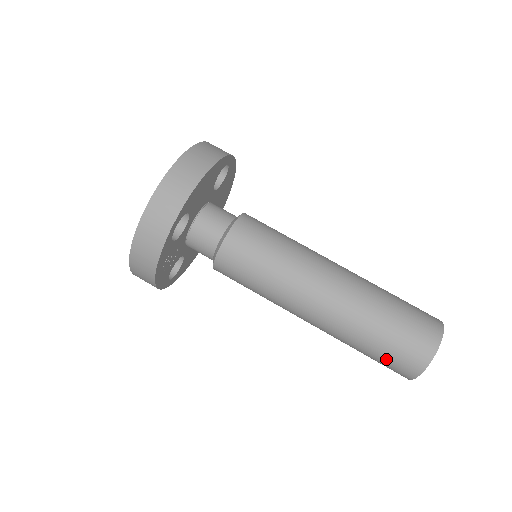
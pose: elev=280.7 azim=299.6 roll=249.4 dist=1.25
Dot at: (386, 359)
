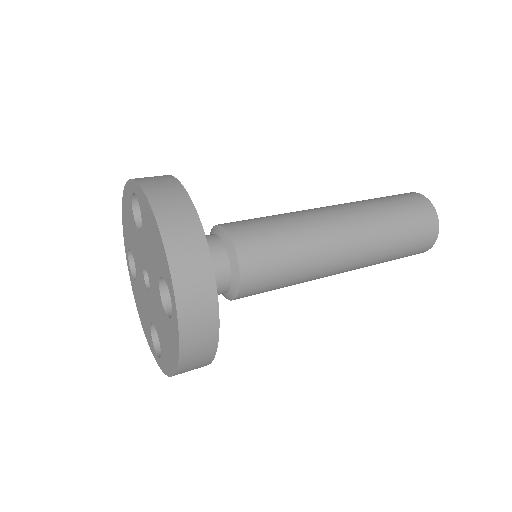
Dot at: (406, 205)
